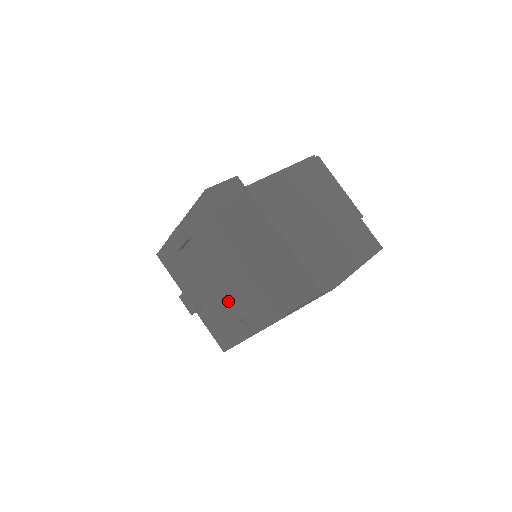
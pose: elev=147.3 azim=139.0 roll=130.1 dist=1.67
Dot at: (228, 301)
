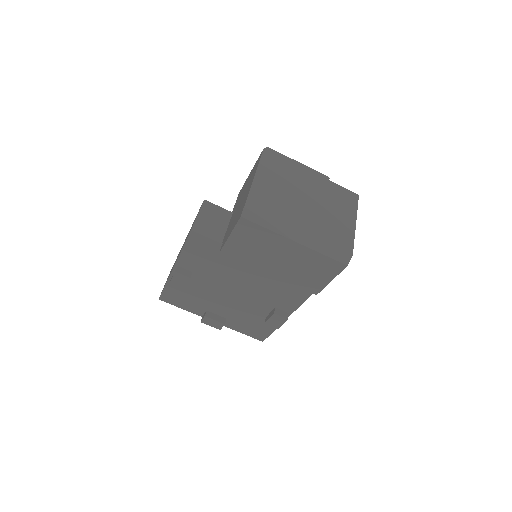
Dot at: (252, 304)
